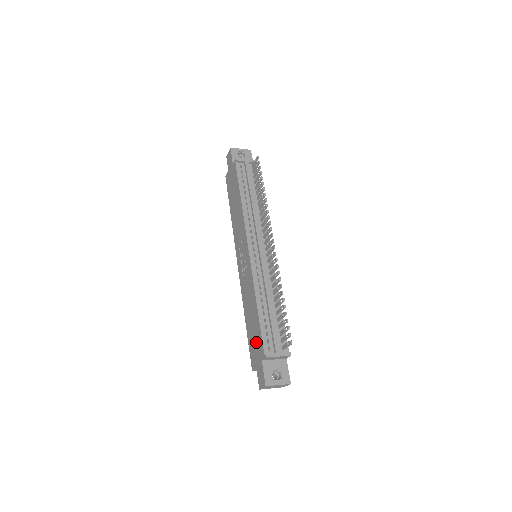
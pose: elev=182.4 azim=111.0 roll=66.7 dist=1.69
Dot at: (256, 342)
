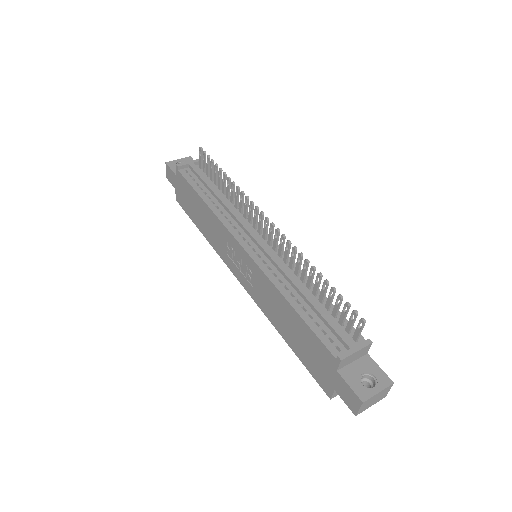
Dot at: (314, 353)
